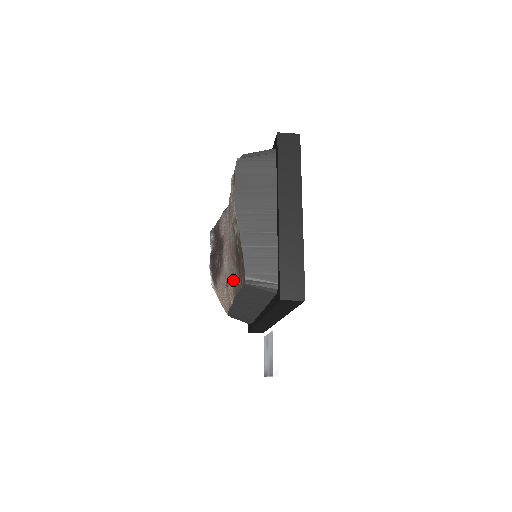
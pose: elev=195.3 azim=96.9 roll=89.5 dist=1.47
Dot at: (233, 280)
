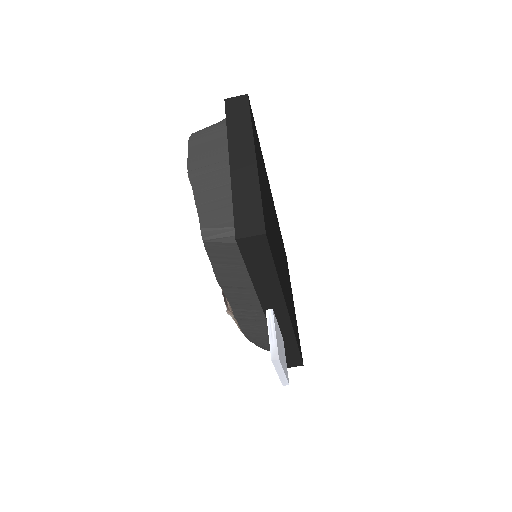
Dot at: occluded
